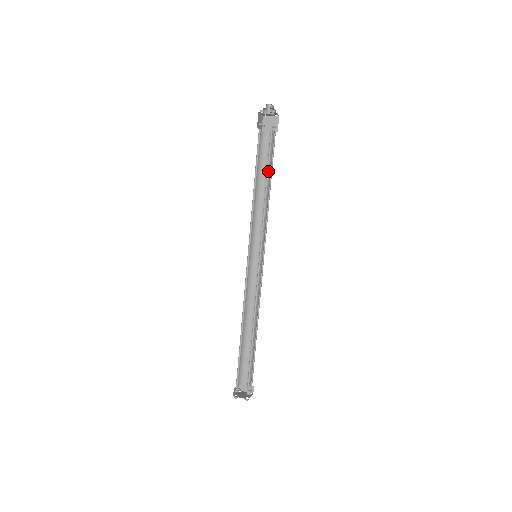
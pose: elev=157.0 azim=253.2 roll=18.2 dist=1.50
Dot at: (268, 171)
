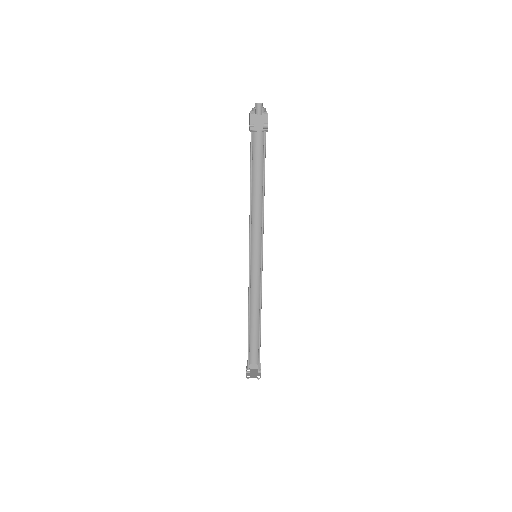
Dot at: (264, 175)
